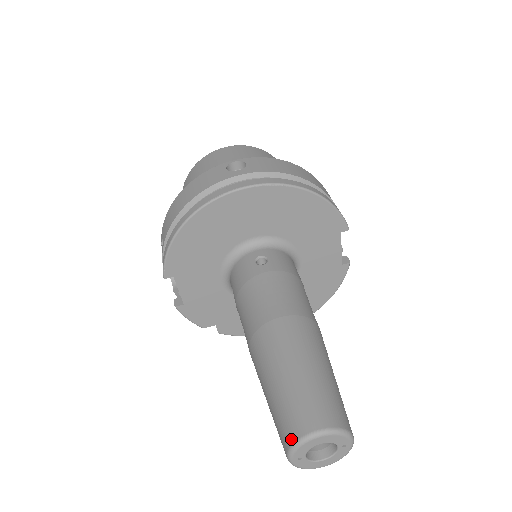
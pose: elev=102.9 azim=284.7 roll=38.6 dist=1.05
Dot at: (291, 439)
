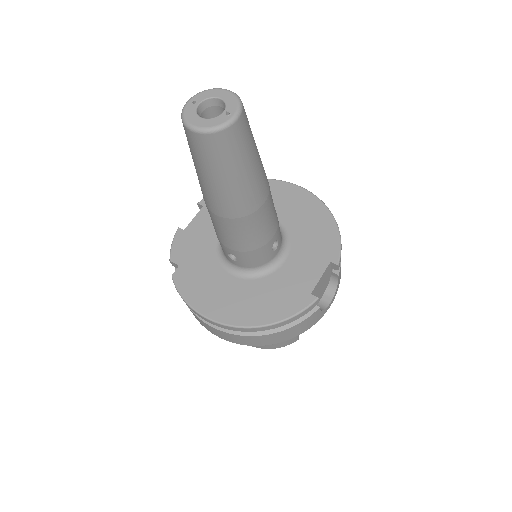
Dot at: occluded
